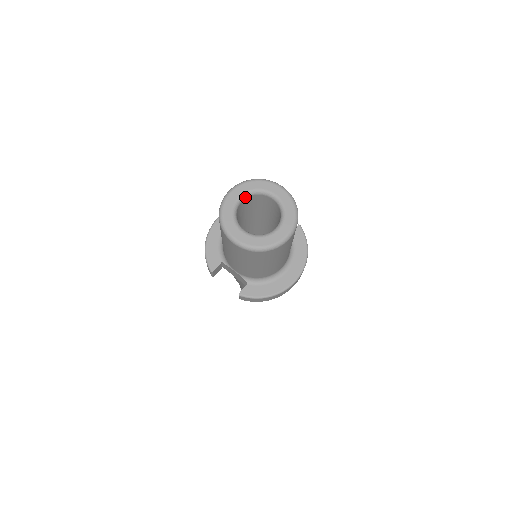
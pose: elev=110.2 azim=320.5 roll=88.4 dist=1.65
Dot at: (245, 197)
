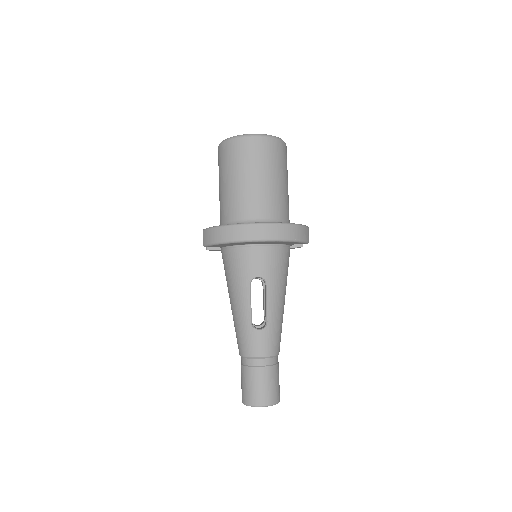
Dot at: occluded
